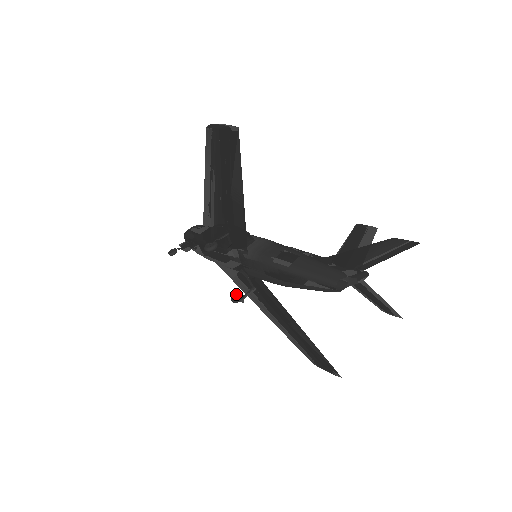
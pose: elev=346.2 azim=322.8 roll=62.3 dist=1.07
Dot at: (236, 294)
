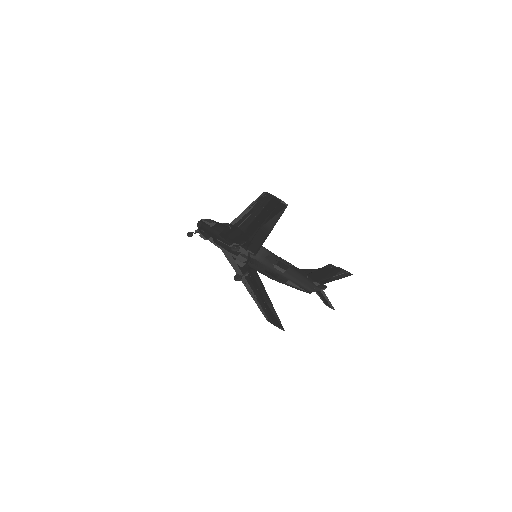
Dot at: (237, 275)
